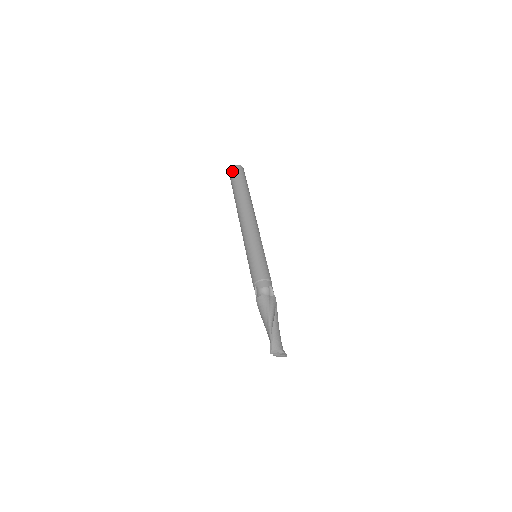
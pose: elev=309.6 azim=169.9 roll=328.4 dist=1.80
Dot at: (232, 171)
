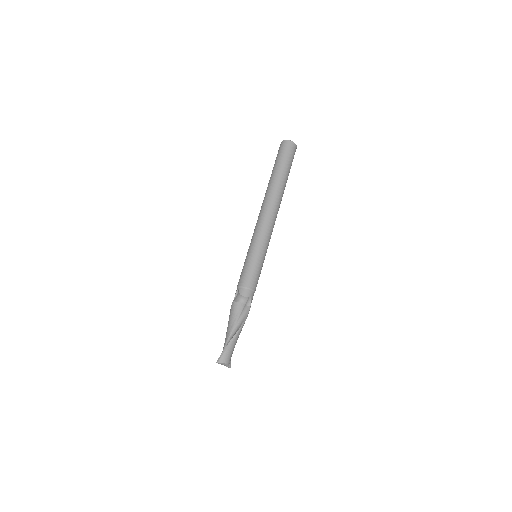
Dot at: (283, 146)
